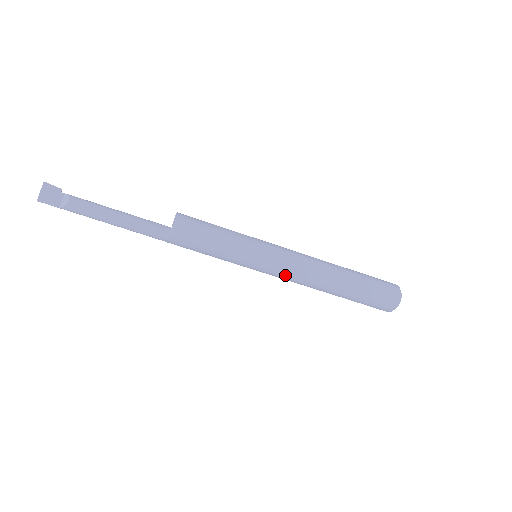
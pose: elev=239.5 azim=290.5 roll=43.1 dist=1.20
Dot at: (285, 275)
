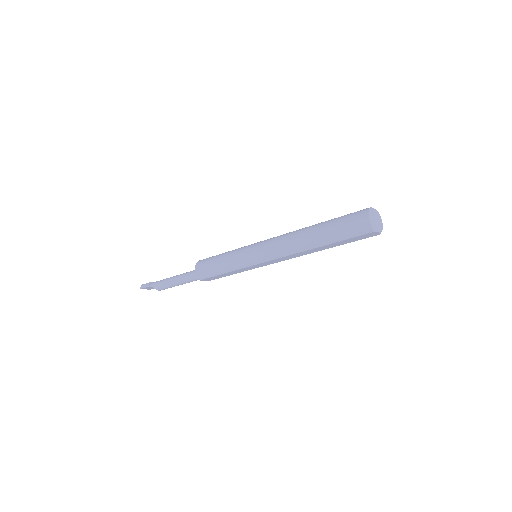
Dot at: occluded
